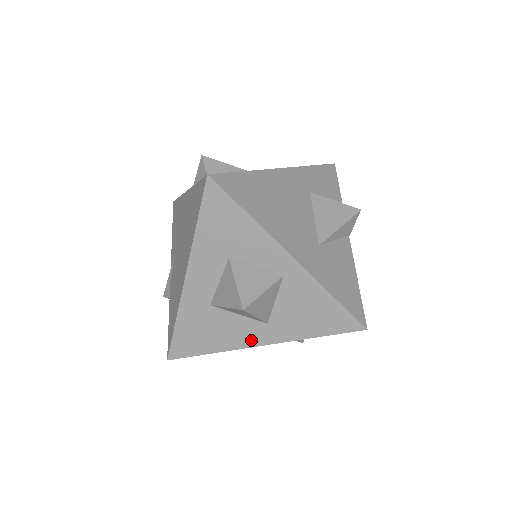
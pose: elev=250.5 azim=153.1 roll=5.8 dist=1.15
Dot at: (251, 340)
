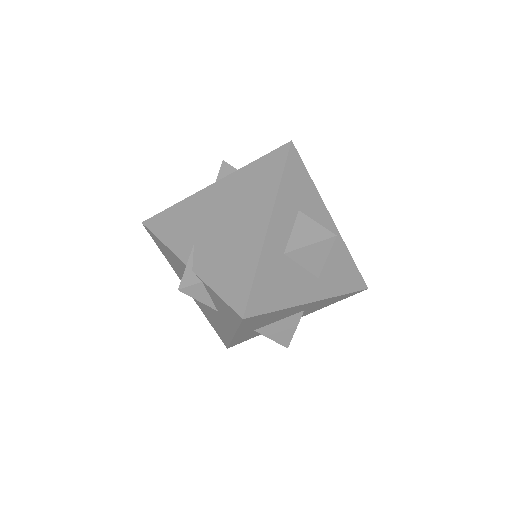
Dot at: (308, 295)
